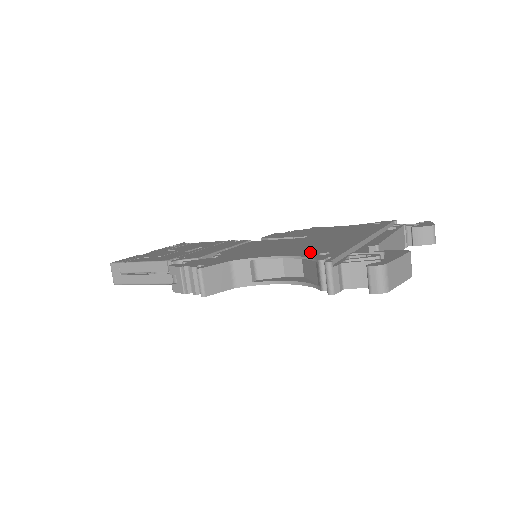
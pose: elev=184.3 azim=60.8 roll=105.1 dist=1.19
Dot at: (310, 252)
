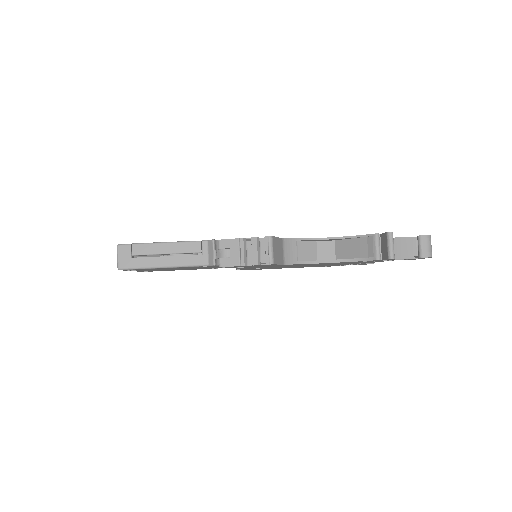
Dot at: occluded
